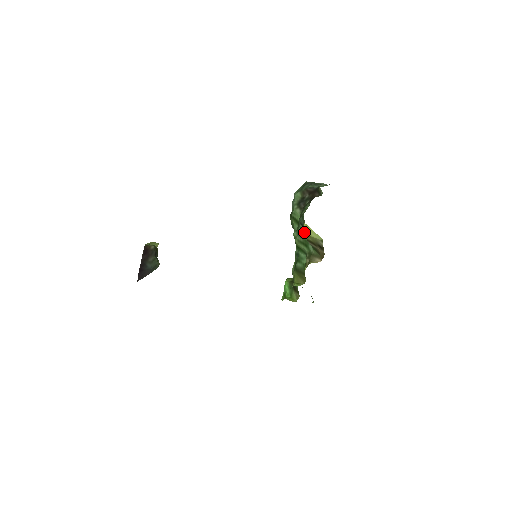
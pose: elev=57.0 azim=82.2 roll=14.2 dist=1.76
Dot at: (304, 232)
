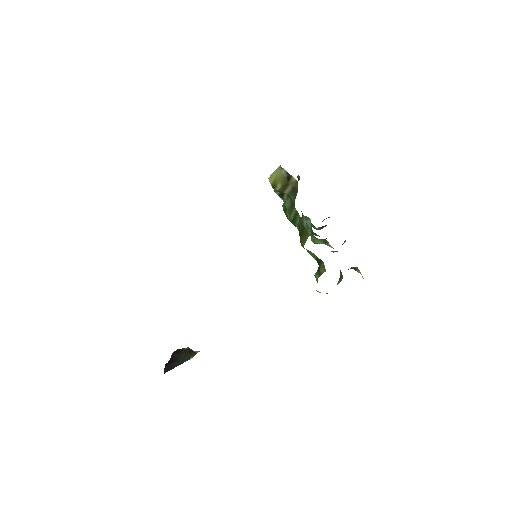
Dot at: (271, 185)
